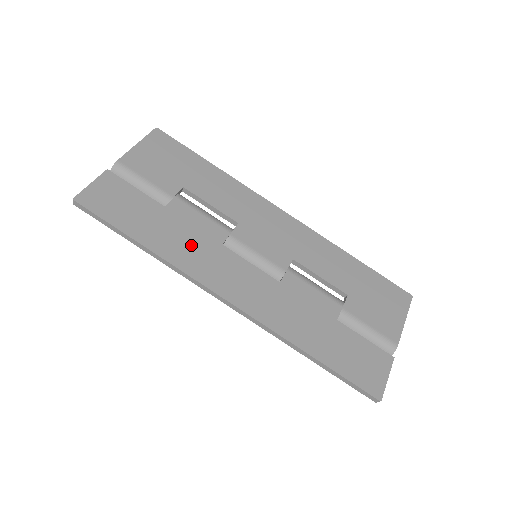
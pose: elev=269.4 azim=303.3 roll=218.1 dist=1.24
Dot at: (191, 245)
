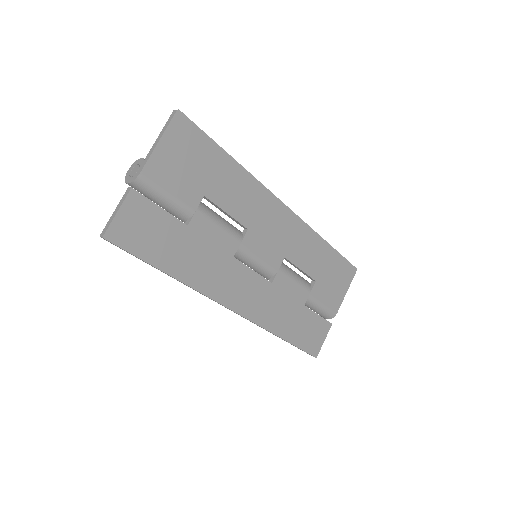
Dot at: (209, 264)
